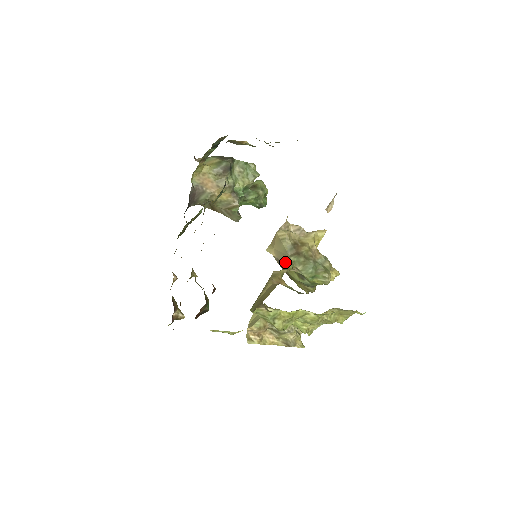
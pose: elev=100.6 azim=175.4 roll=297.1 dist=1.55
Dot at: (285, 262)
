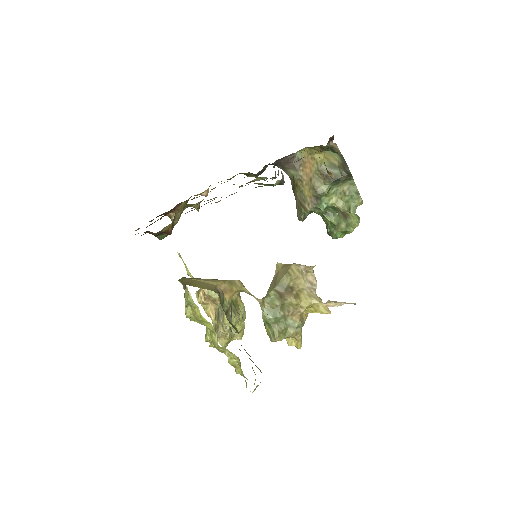
Dot at: (270, 288)
